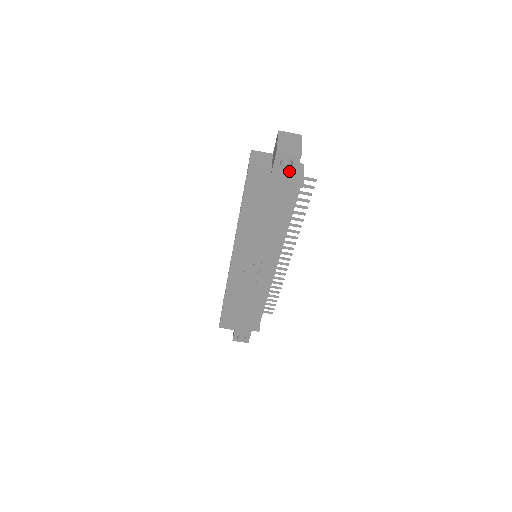
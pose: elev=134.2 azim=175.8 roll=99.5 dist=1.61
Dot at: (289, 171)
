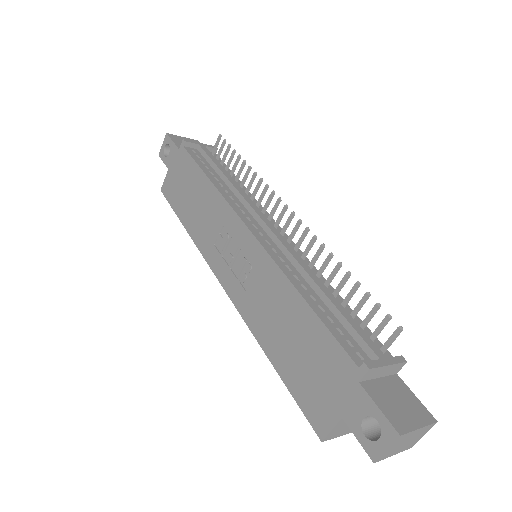
Dot at: (172, 151)
